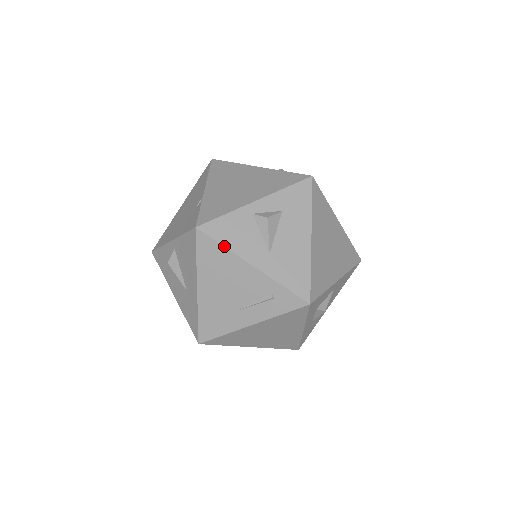
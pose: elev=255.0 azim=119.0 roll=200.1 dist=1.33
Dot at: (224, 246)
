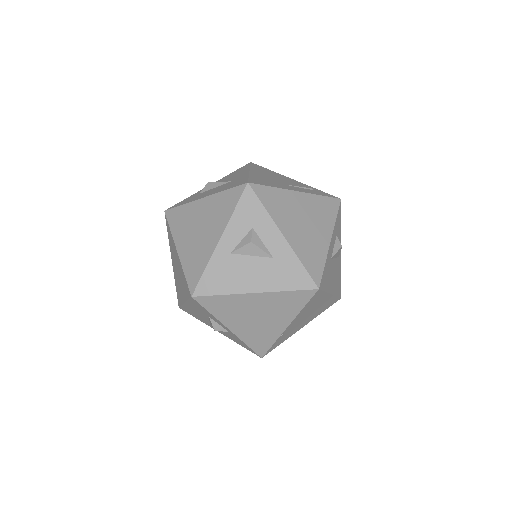
Dot at: (271, 171)
